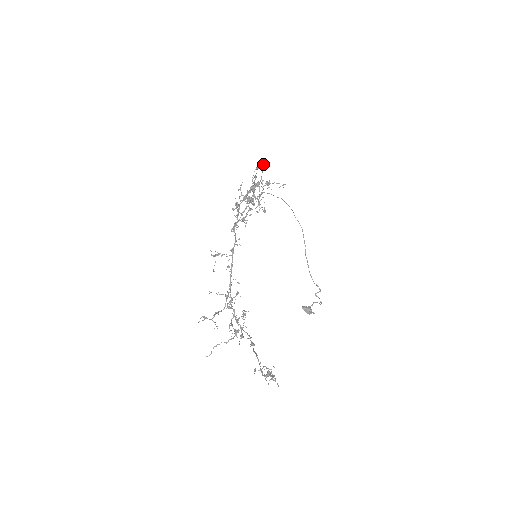
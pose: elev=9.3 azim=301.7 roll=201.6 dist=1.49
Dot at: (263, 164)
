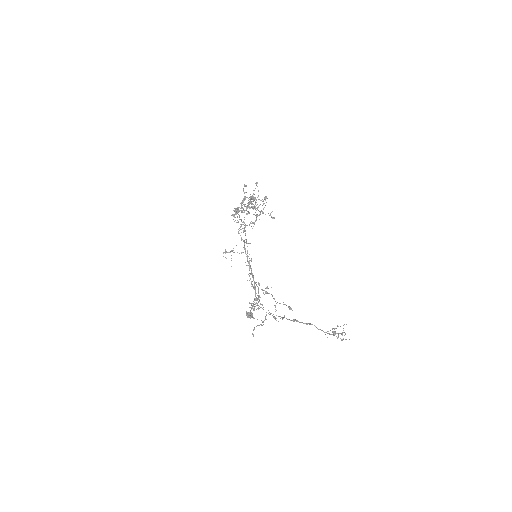
Dot at: occluded
